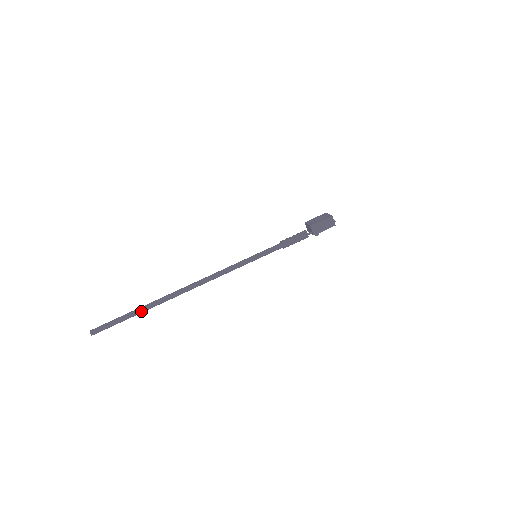
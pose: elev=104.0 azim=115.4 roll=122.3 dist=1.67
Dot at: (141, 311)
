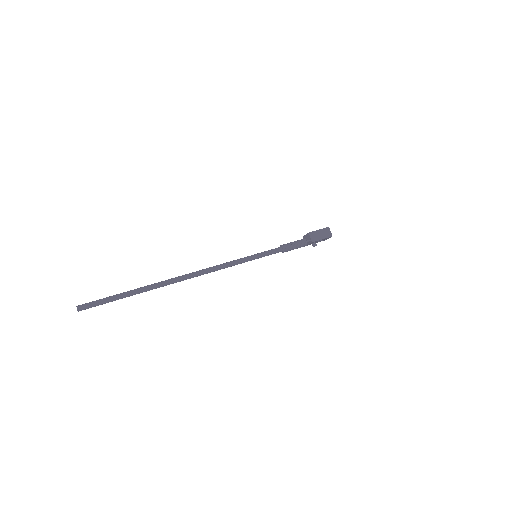
Dot at: (135, 292)
